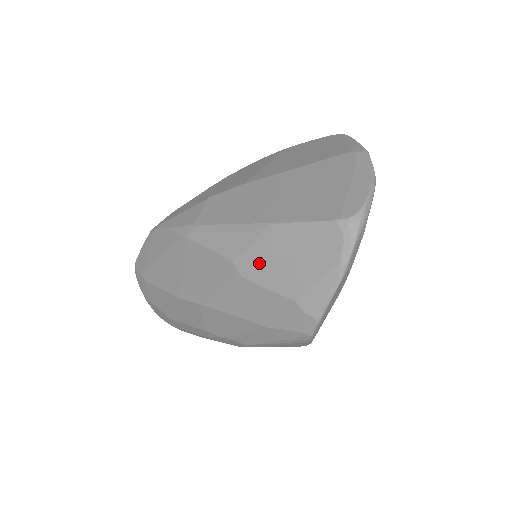
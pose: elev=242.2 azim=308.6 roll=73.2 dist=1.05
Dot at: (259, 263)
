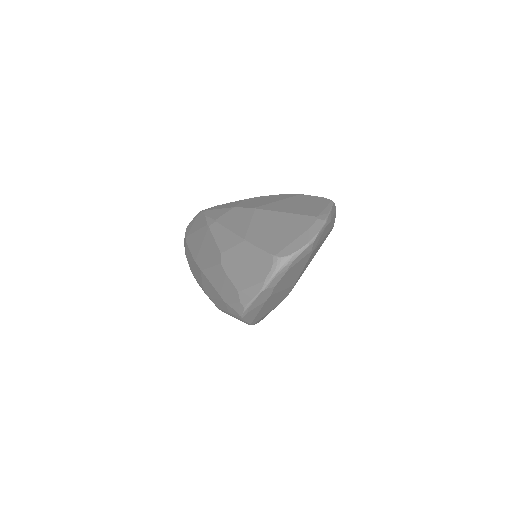
Dot at: (231, 261)
